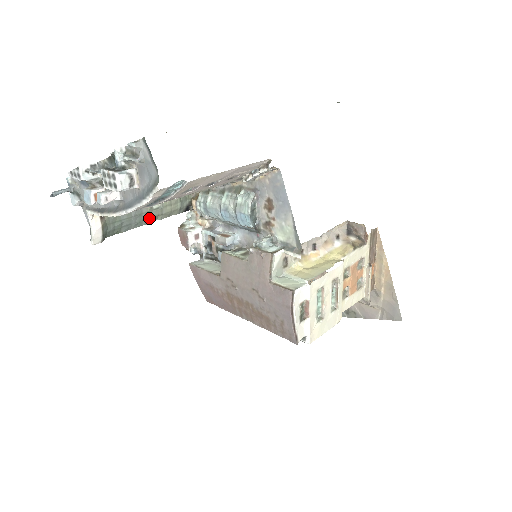
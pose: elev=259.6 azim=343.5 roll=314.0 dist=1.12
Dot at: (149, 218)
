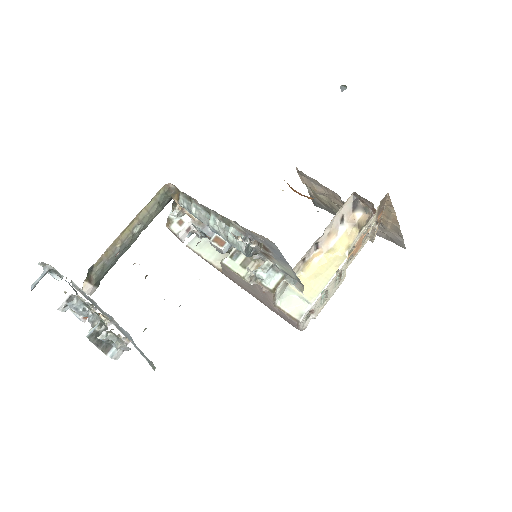
Dot at: (134, 240)
